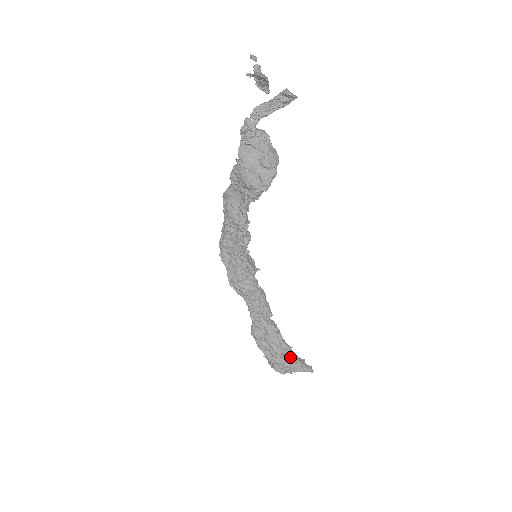
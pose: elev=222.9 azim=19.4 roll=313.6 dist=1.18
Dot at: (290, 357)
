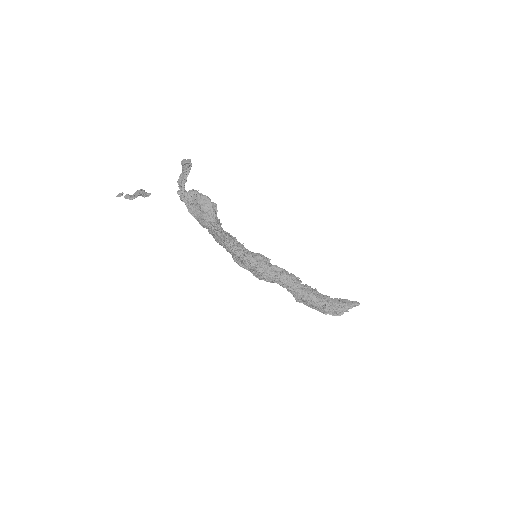
Dot at: (331, 304)
